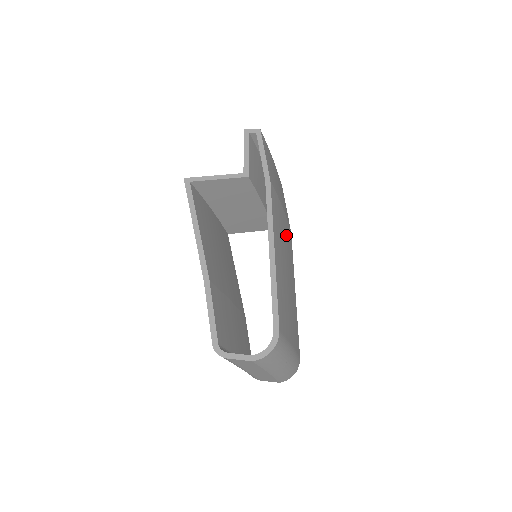
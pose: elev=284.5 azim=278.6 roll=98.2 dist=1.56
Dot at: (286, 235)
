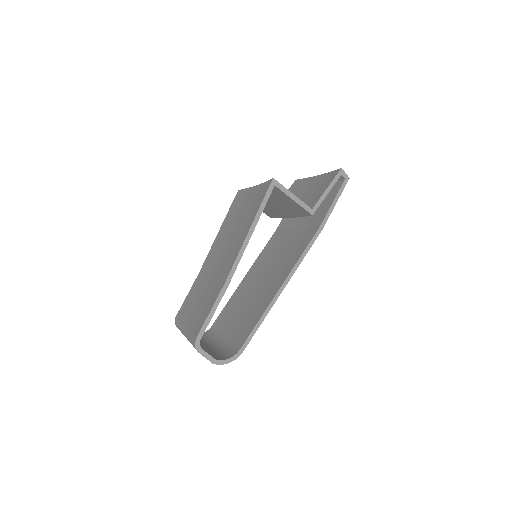
Dot at: occluded
